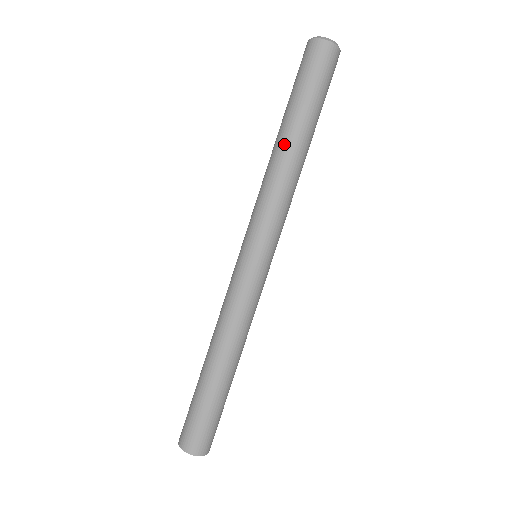
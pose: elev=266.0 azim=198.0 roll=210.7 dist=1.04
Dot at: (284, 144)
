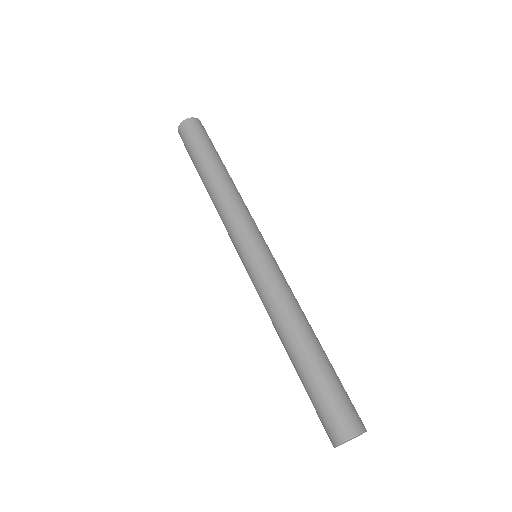
Dot at: (221, 174)
